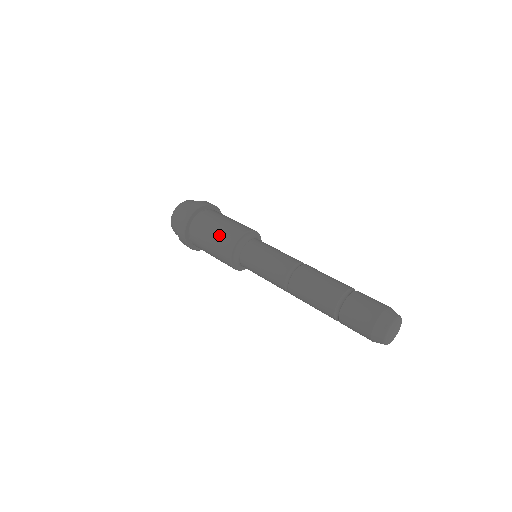
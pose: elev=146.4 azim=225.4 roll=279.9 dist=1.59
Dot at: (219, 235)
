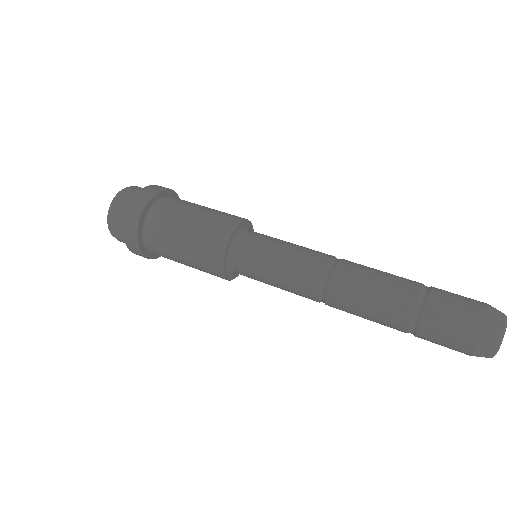
Dot at: (193, 259)
